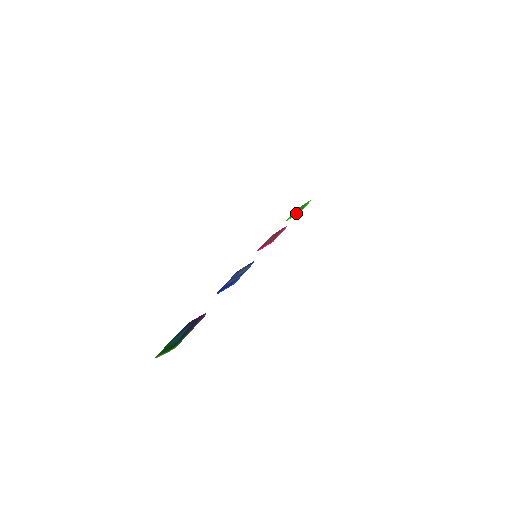
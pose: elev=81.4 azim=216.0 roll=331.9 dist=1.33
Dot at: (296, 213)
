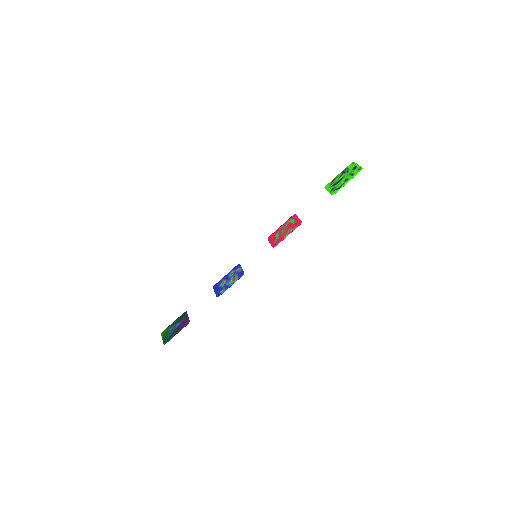
Dot at: (331, 191)
